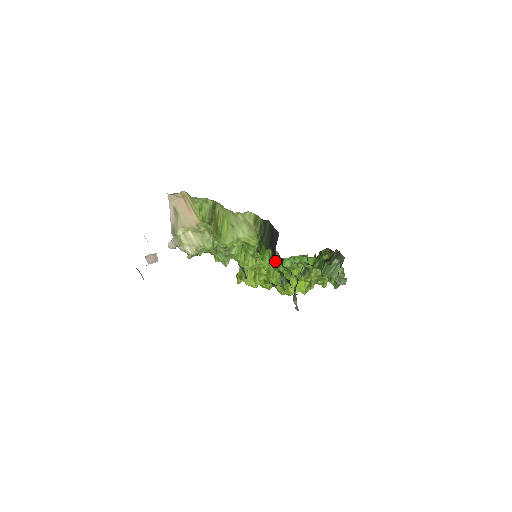
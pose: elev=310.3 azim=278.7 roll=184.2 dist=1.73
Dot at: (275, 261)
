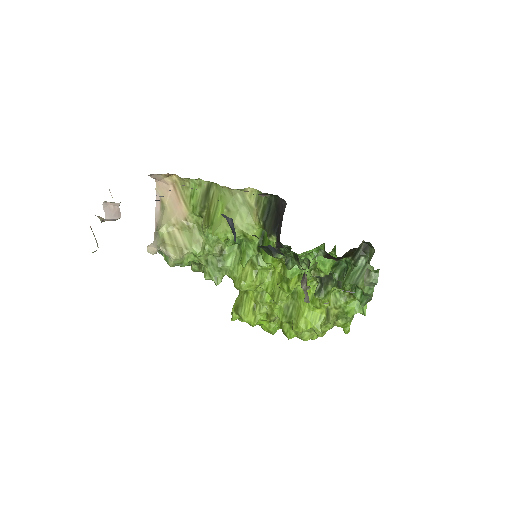
Dot at: occluded
